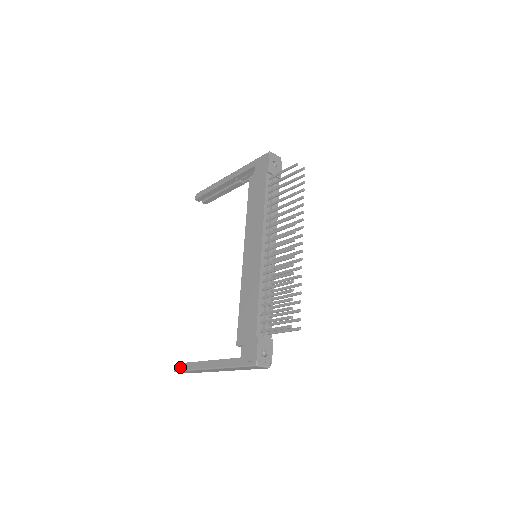
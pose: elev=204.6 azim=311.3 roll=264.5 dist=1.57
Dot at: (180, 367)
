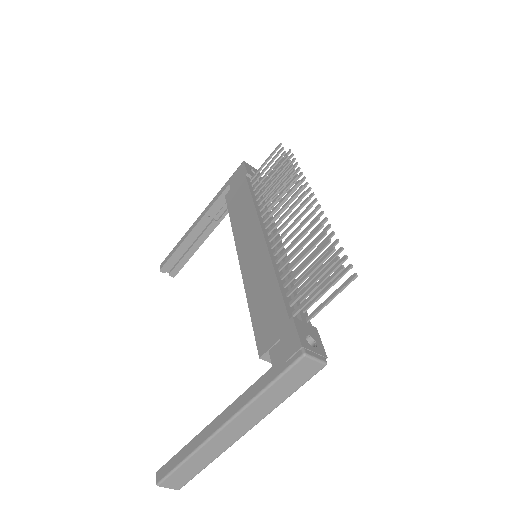
Dot at: (167, 468)
